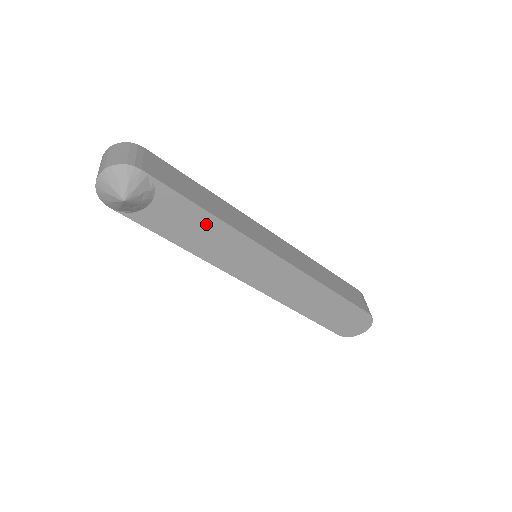
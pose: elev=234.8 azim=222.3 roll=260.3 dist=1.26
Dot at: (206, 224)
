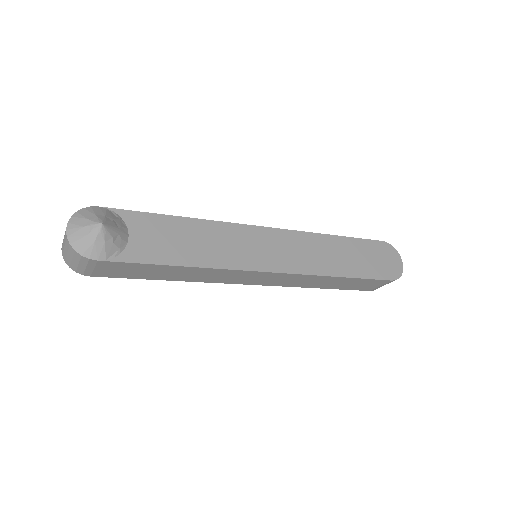
Dot at: (188, 229)
